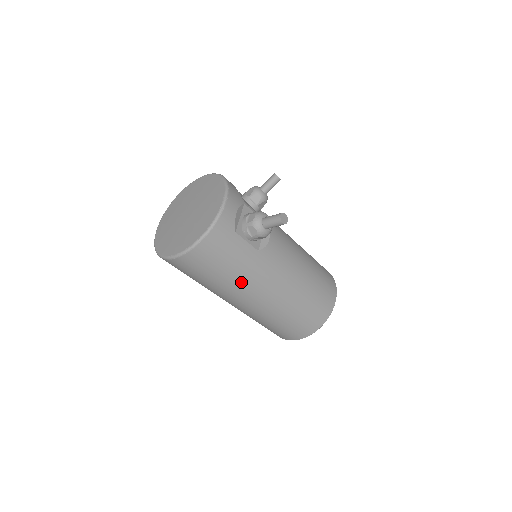
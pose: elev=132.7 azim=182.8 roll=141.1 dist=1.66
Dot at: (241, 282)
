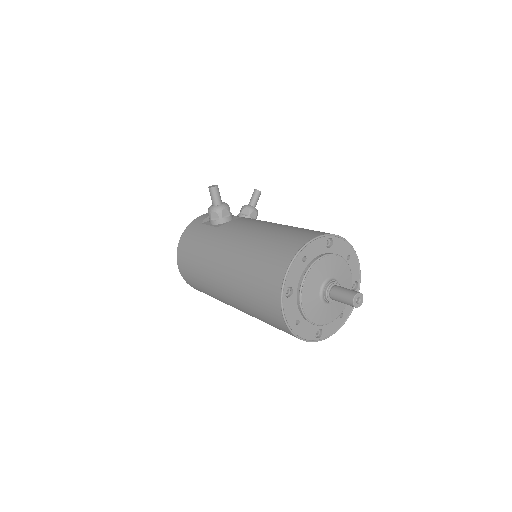
Dot at: (206, 256)
